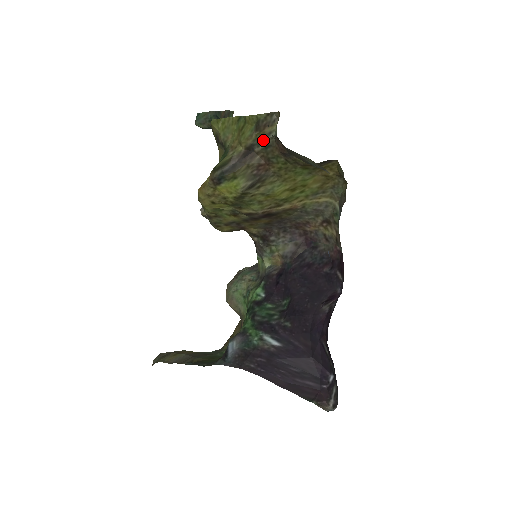
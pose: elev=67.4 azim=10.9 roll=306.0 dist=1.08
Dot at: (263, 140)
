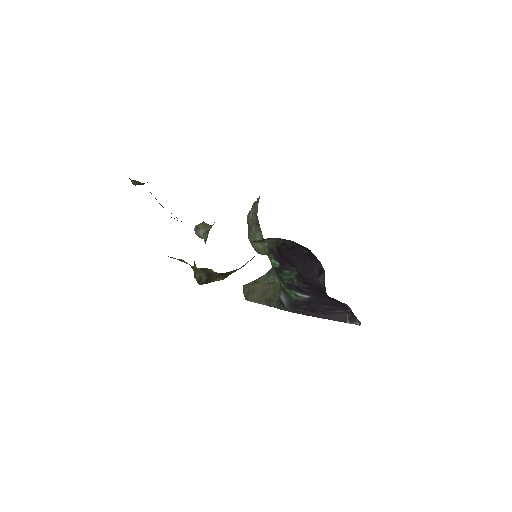
Dot at: (212, 273)
